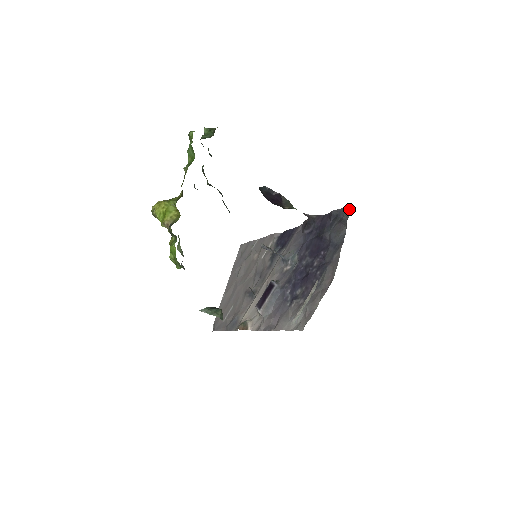
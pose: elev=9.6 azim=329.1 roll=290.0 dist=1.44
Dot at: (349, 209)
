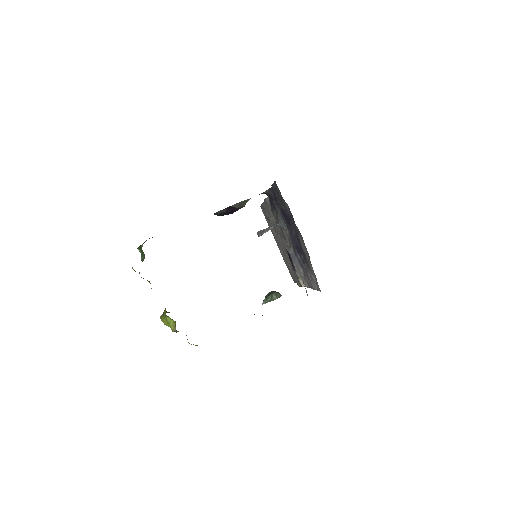
Dot at: (276, 185)
